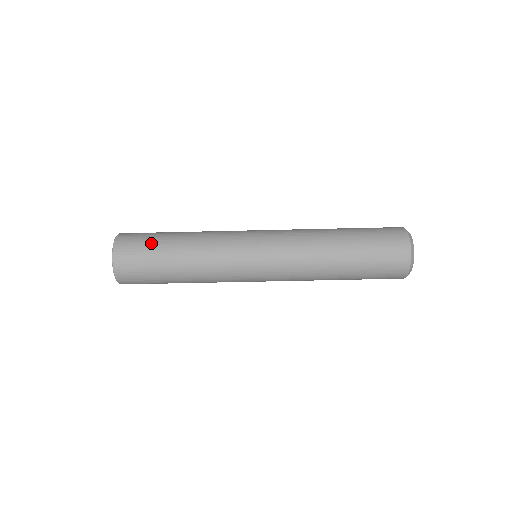
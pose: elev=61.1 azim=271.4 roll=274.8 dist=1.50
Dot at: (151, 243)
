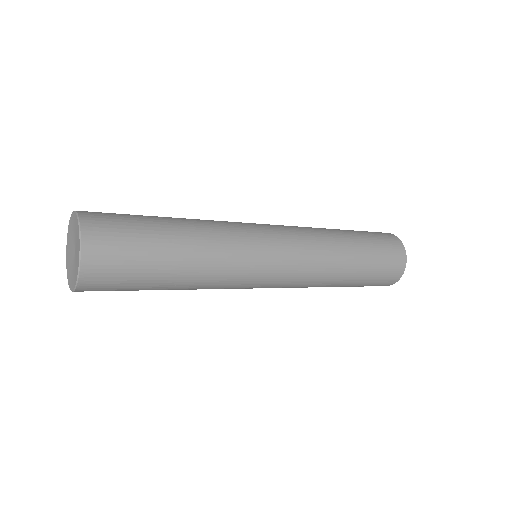
Dot at: (140, 230)
